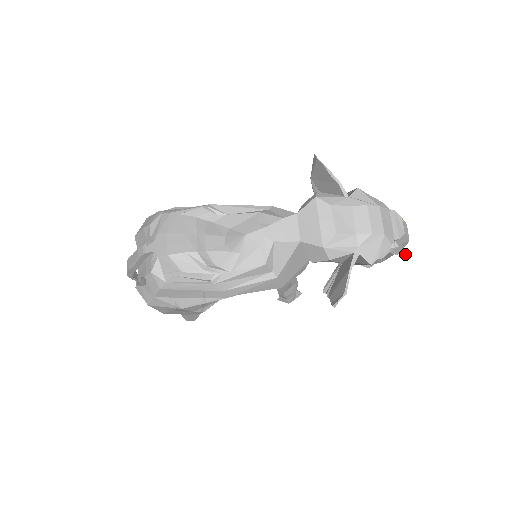
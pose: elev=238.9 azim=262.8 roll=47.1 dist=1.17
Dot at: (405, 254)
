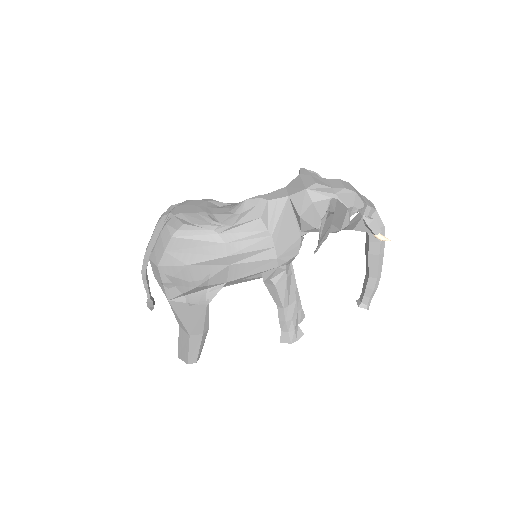
Dot at: (384, 238)
